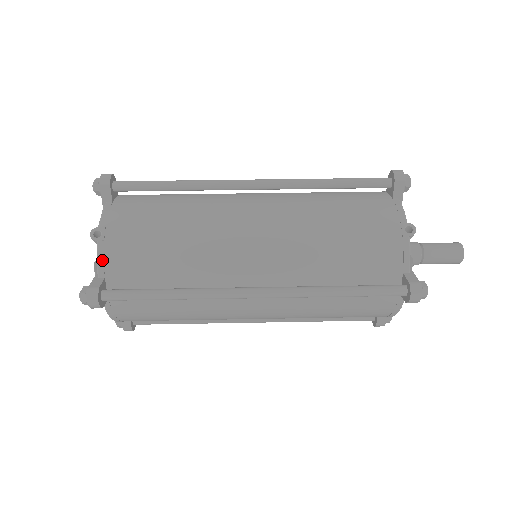
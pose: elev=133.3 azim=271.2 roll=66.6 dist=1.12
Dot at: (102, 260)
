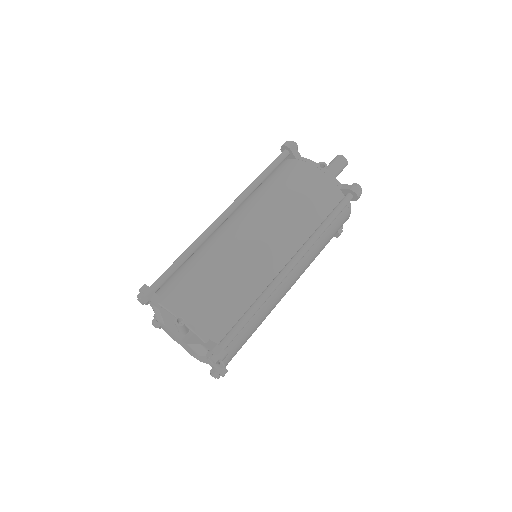
Dot at: (199, 331)
